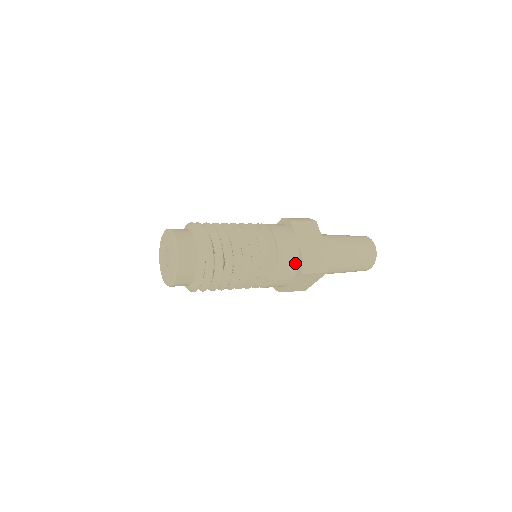
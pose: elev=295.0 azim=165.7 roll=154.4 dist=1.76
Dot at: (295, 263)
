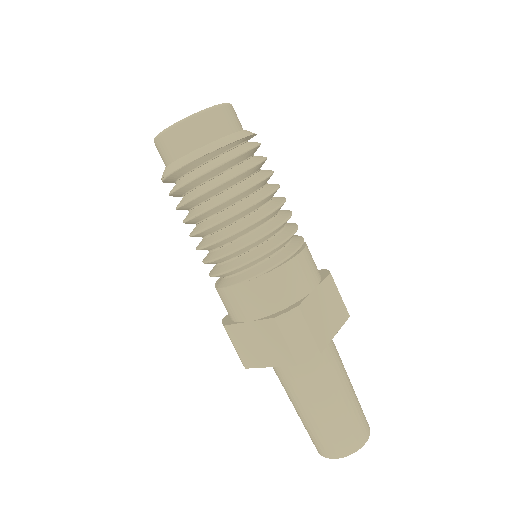
Dot at: (284, 302)
